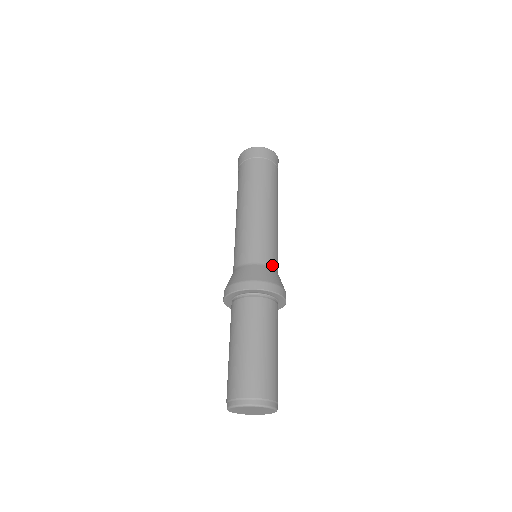
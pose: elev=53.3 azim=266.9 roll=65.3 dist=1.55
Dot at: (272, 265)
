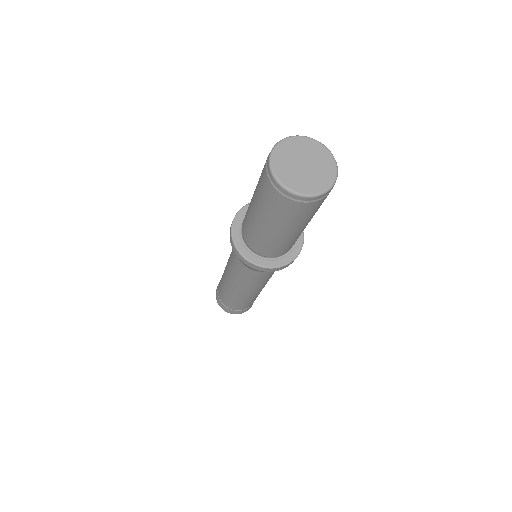
Dot at: occluded
